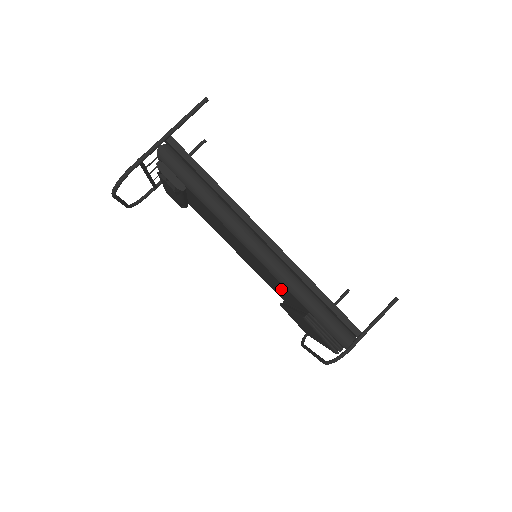
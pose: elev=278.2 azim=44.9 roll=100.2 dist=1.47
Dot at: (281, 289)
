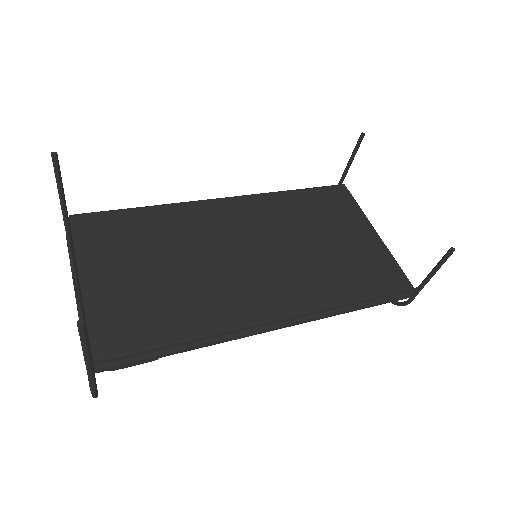
Dot at: occluded
